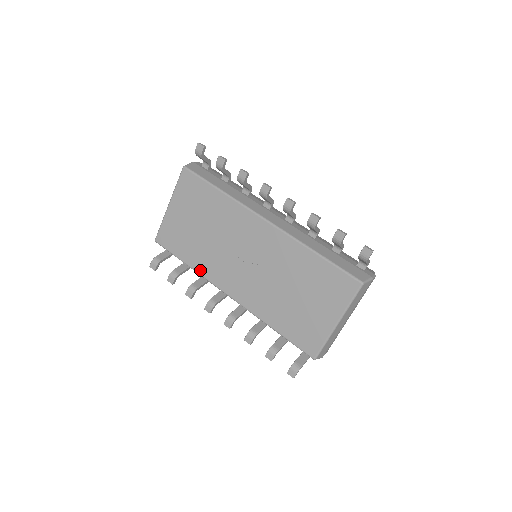
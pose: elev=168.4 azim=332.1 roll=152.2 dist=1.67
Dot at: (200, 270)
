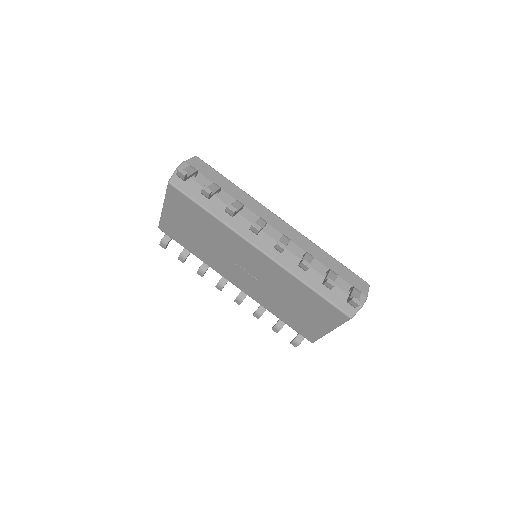
Dot at: (205, 262)
